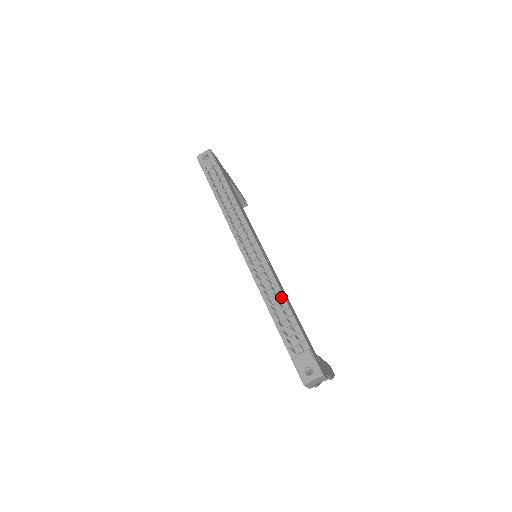
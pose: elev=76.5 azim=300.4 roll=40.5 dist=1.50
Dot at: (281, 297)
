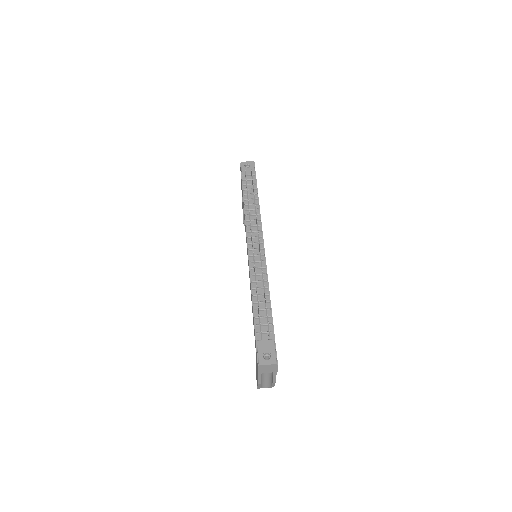
Dot at: (267, 292)
